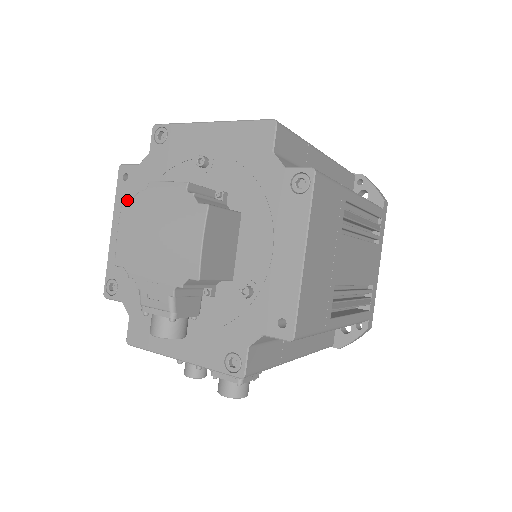
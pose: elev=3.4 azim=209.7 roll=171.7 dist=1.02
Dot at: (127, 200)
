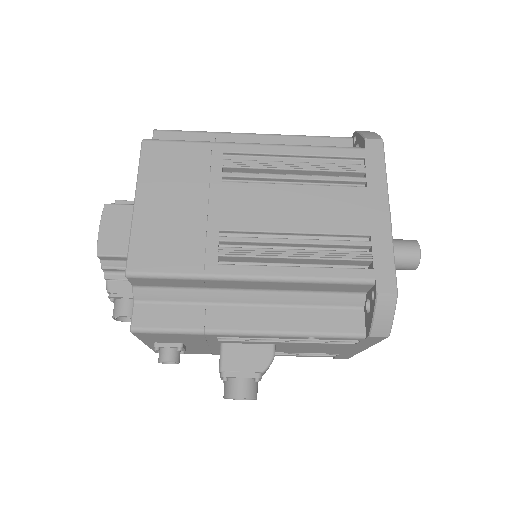
Dot at: occluded
